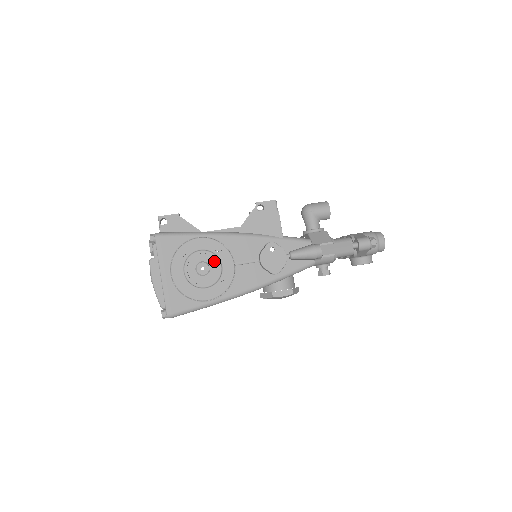
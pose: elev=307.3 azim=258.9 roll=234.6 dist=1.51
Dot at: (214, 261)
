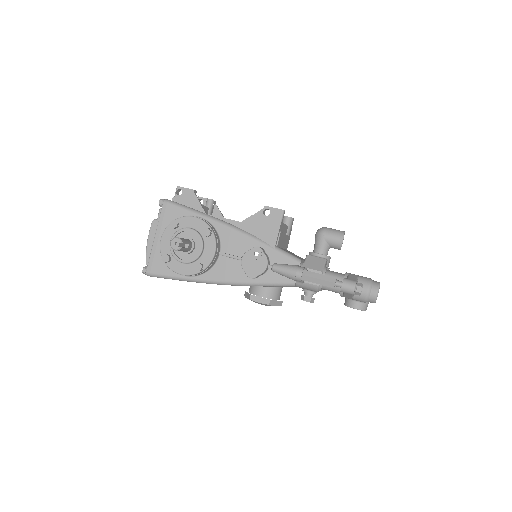
Dot at: (199, 243)
